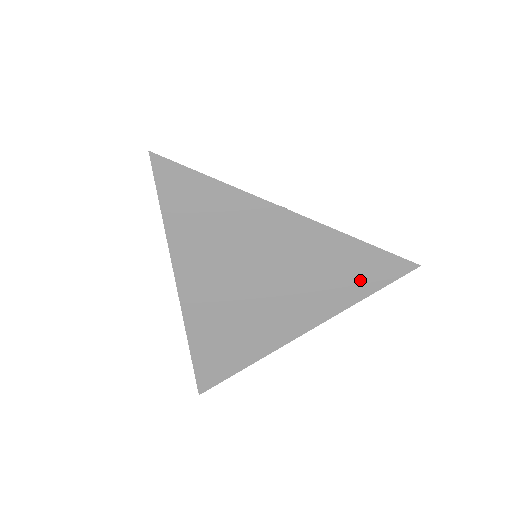
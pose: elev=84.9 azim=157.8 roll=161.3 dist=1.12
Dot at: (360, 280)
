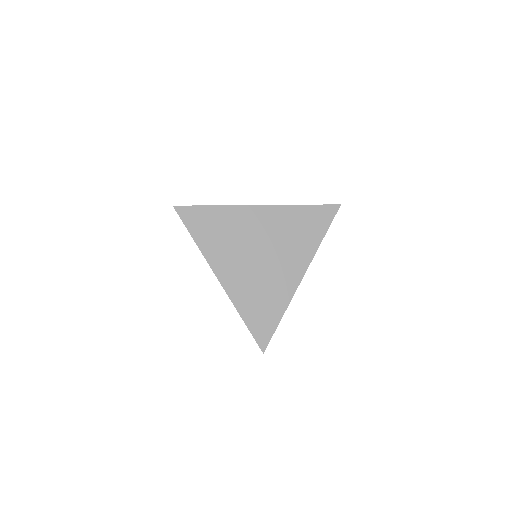
Dot at: (314, 227)
